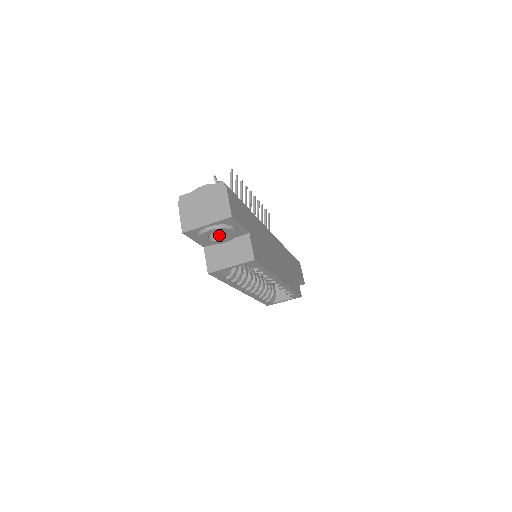
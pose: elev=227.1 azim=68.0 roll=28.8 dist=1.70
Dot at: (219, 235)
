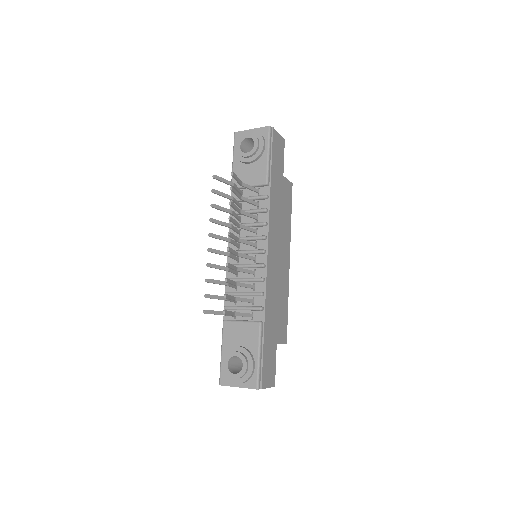
Dot at: occluded
